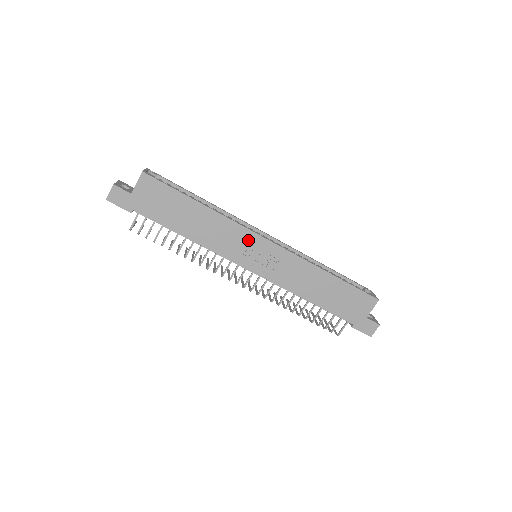
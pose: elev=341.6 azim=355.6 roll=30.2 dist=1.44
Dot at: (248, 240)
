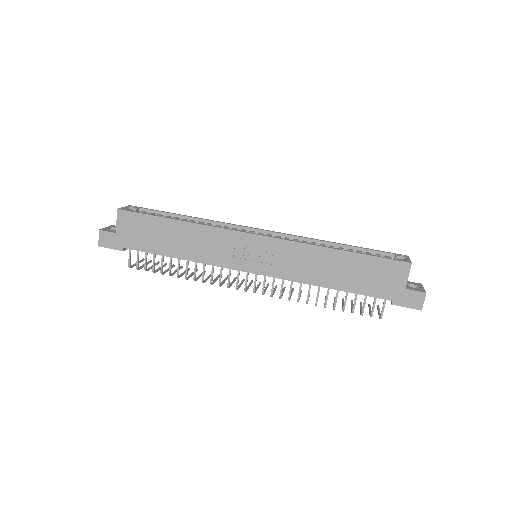
Dot at: (236, 242)
